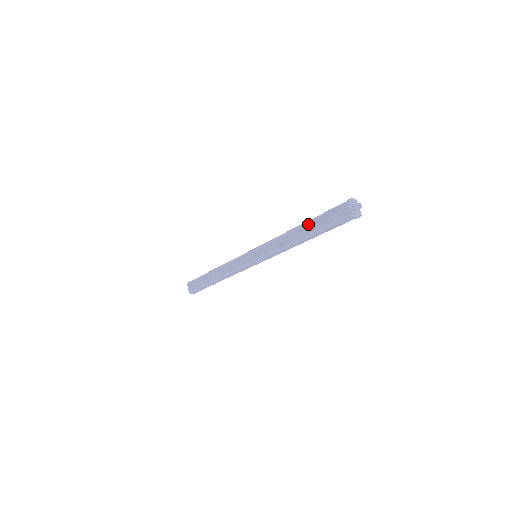
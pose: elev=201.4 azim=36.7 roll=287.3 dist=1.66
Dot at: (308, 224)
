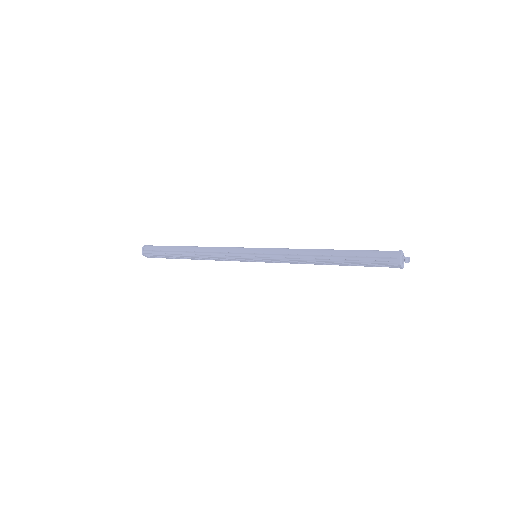
Dot at: (341, 263)
